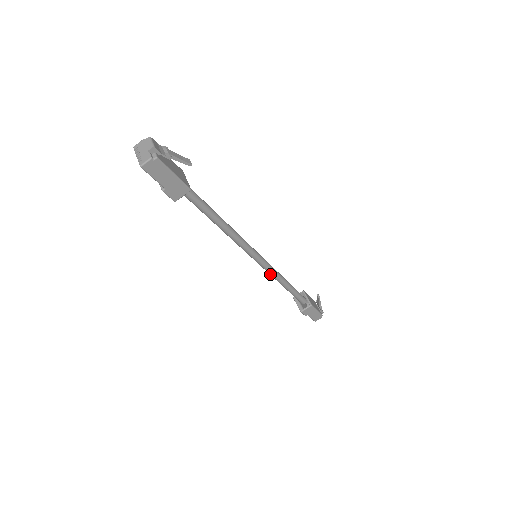
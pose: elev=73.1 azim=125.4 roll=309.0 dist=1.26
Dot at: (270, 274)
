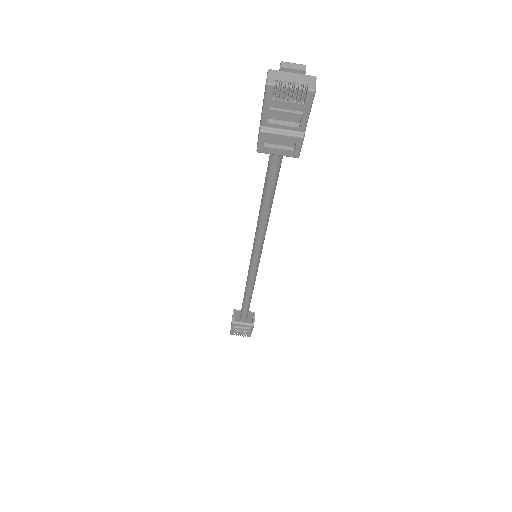
Dot at: (254, 281)
